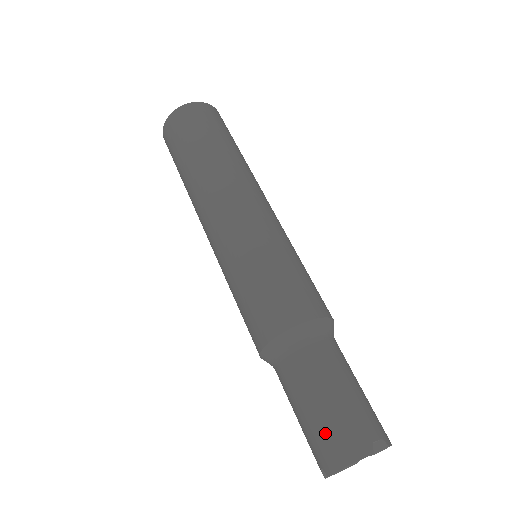
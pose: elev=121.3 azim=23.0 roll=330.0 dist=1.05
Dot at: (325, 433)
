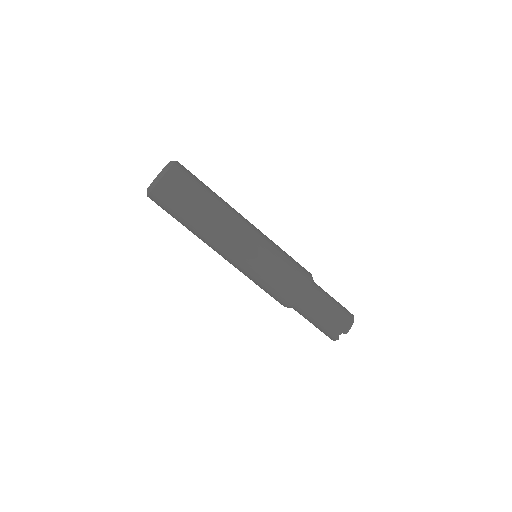
Dot at: occluded
